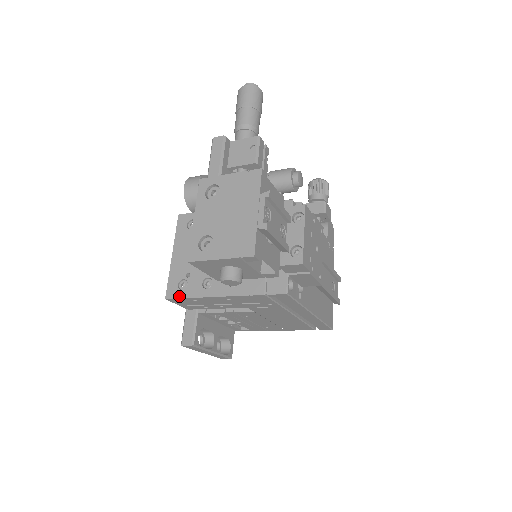
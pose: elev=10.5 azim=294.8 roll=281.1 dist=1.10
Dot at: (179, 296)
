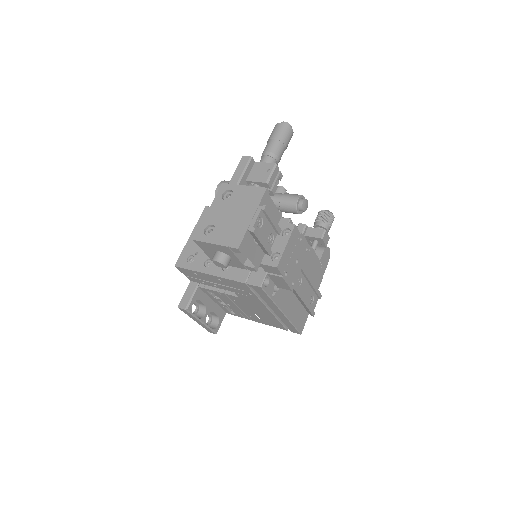
Dot at: (185, 267)
